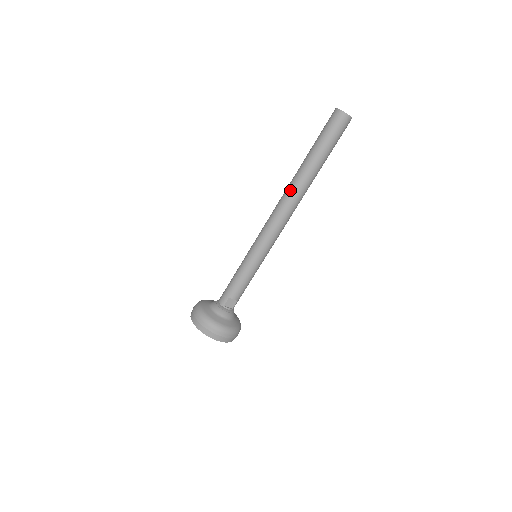
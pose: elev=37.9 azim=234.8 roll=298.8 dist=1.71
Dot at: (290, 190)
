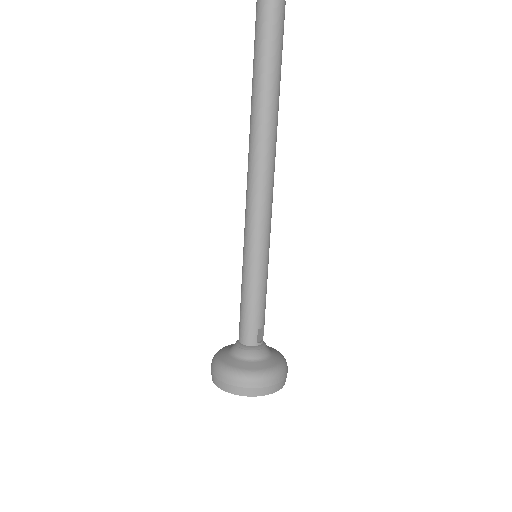
Dot at: (263, 143)
